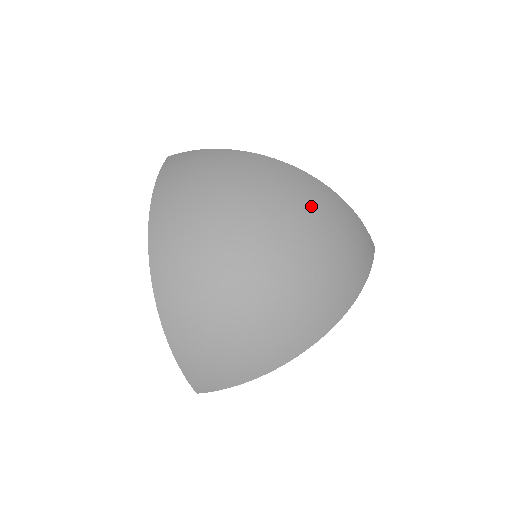
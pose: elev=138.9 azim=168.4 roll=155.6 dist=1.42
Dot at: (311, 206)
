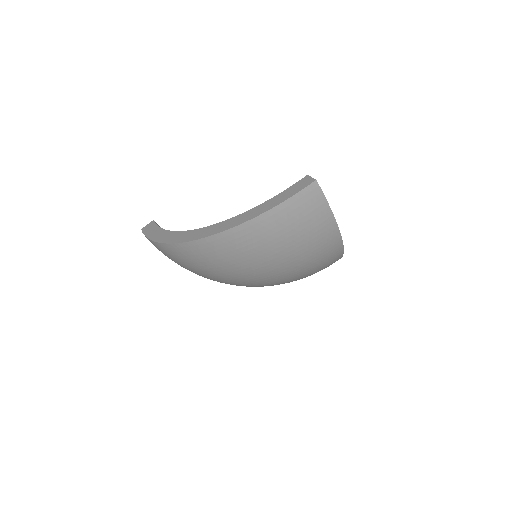
Dot at: occluded
